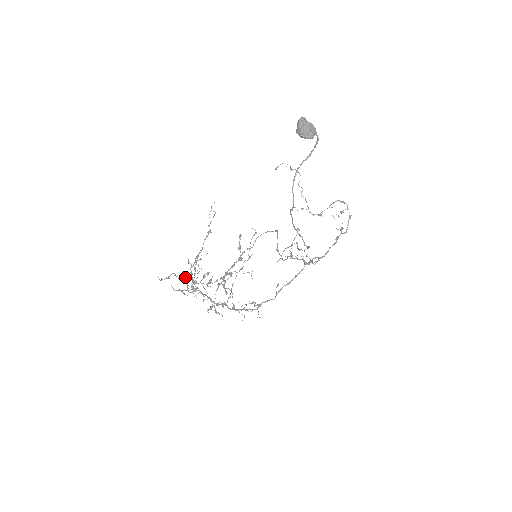
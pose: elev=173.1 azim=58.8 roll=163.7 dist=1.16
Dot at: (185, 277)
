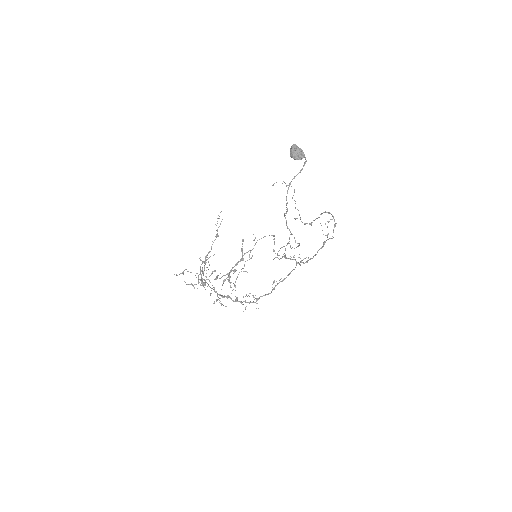
Dot at: (196, 273)
